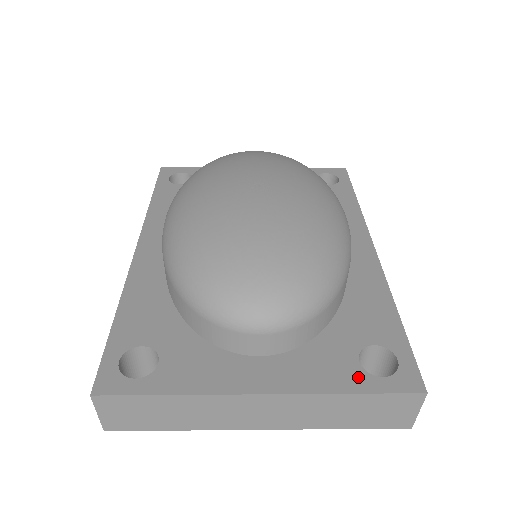
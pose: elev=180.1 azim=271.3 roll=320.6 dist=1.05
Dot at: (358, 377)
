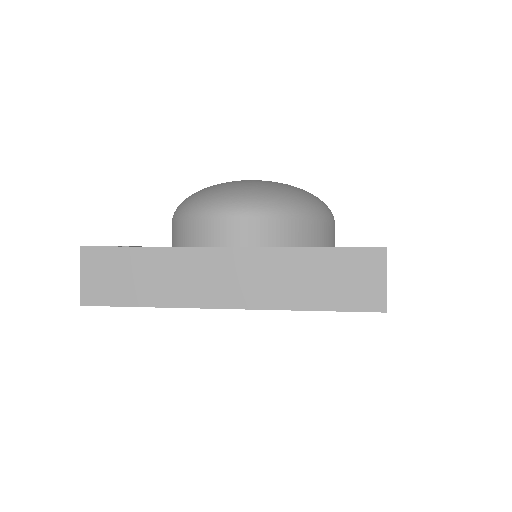
Dot at: occluded
